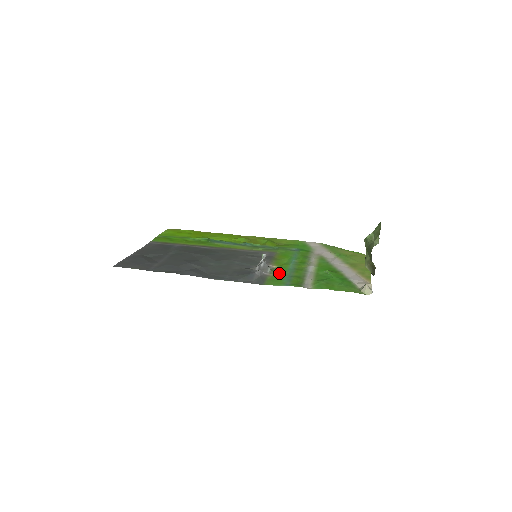
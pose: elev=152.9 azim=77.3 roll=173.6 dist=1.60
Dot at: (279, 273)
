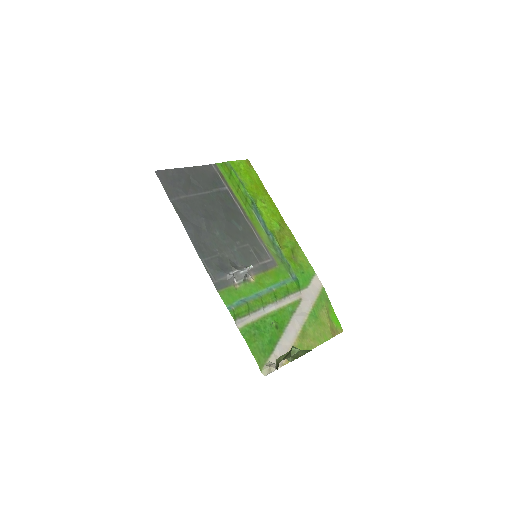
Dot at: (244, 290)
